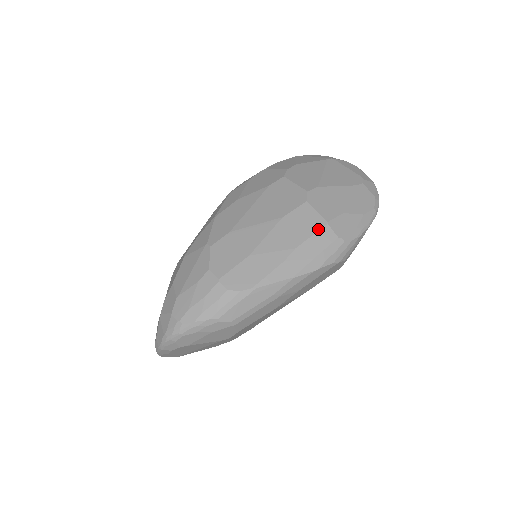
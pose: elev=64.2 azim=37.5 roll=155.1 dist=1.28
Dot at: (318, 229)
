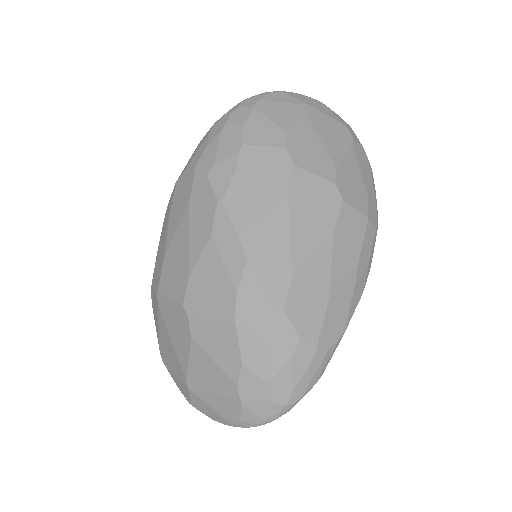
Dot at: (365, 230)
